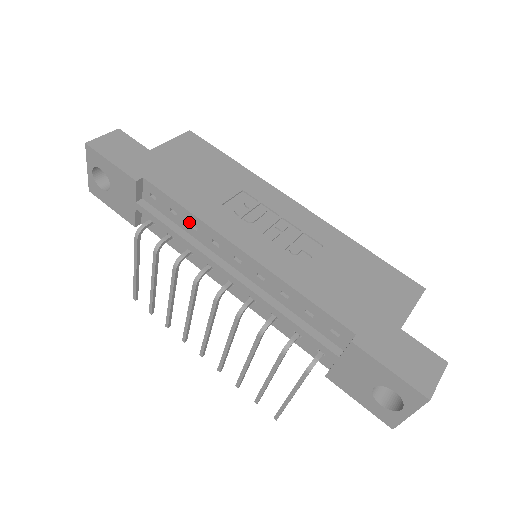
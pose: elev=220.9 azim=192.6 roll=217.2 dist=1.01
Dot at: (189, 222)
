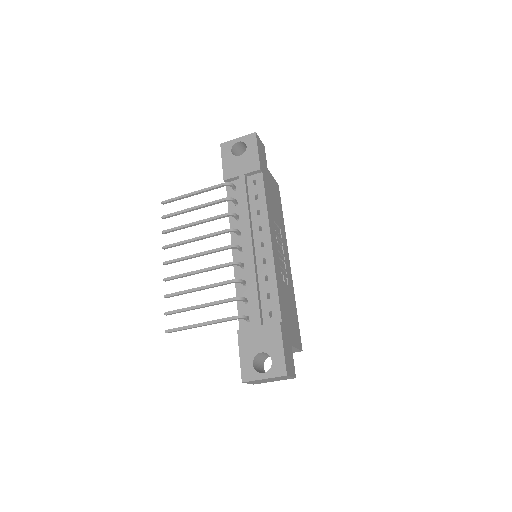
Dot at: (259, 208)
